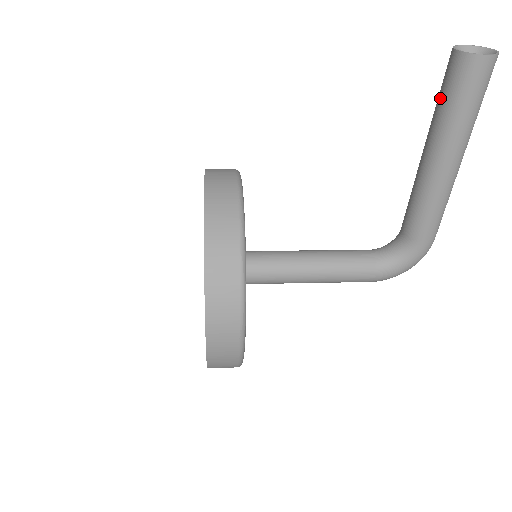
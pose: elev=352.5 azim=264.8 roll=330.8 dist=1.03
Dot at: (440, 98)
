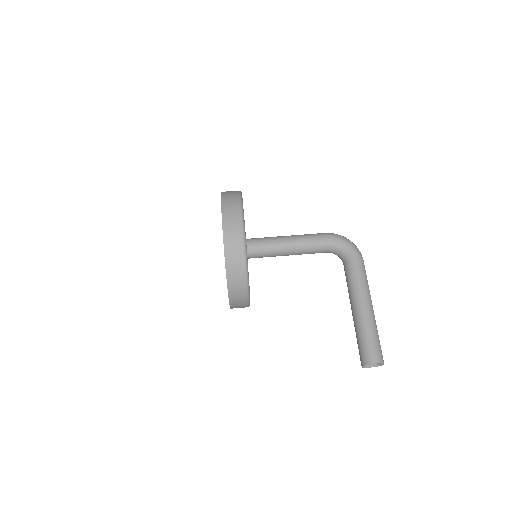
Dot at: (357, 342)
